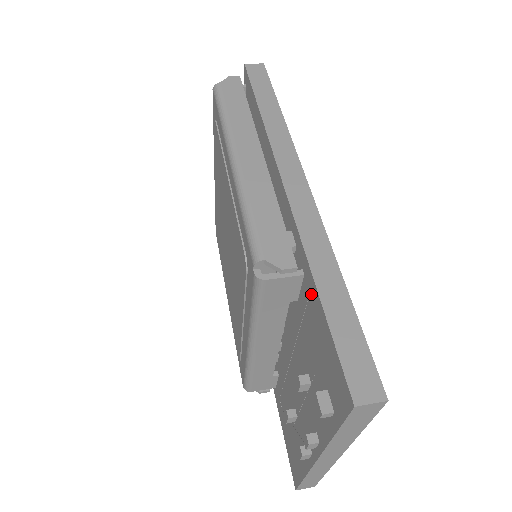
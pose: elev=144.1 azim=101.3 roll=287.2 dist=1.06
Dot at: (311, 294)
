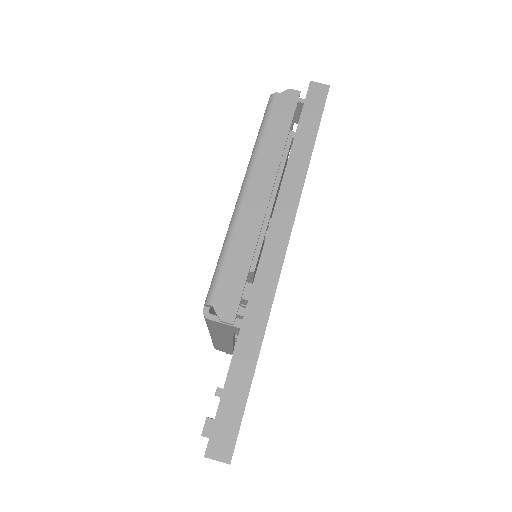
Dot at: occluded
